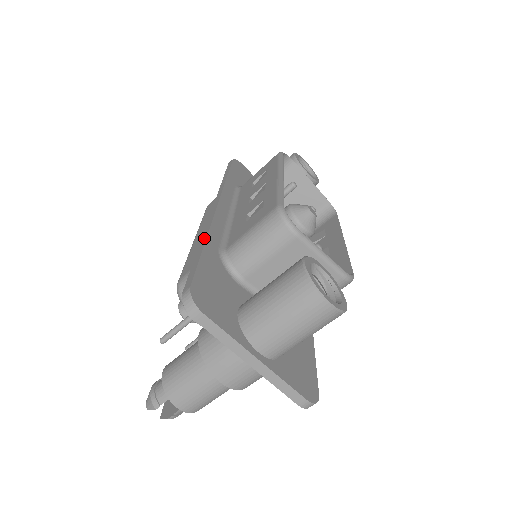
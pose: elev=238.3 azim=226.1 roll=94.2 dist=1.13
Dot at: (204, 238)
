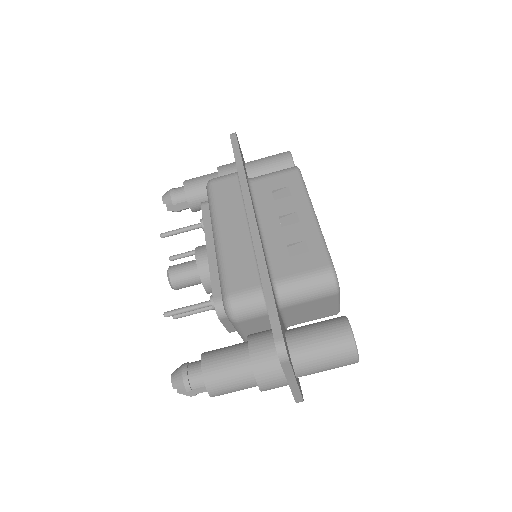
Dot at: (264, 269)
